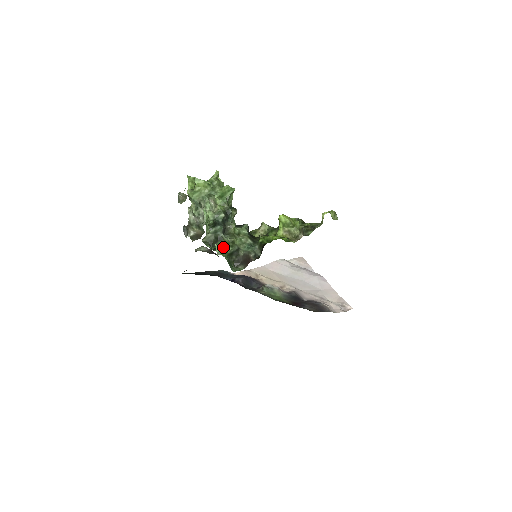
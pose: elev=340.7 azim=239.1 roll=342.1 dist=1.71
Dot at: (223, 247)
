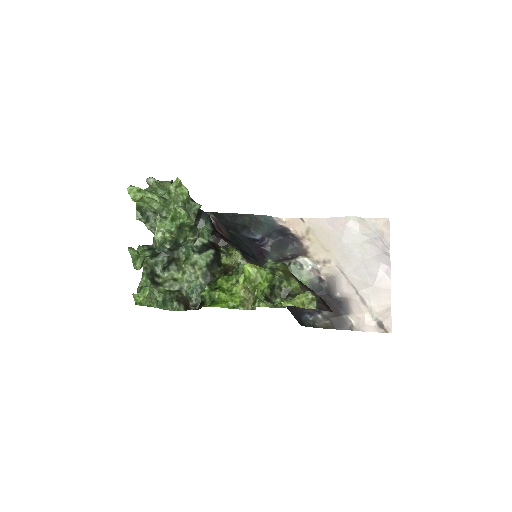
Dot at: (144, 297)
